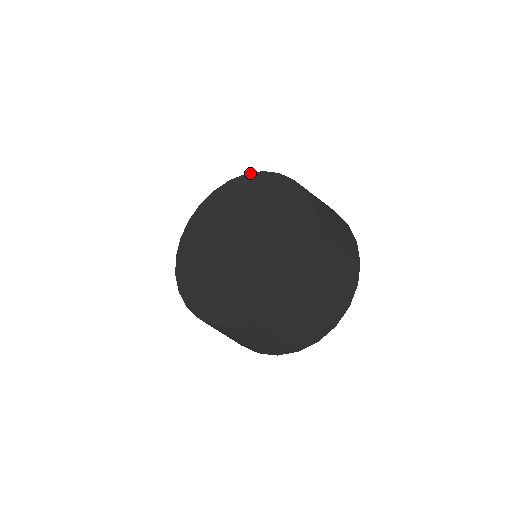
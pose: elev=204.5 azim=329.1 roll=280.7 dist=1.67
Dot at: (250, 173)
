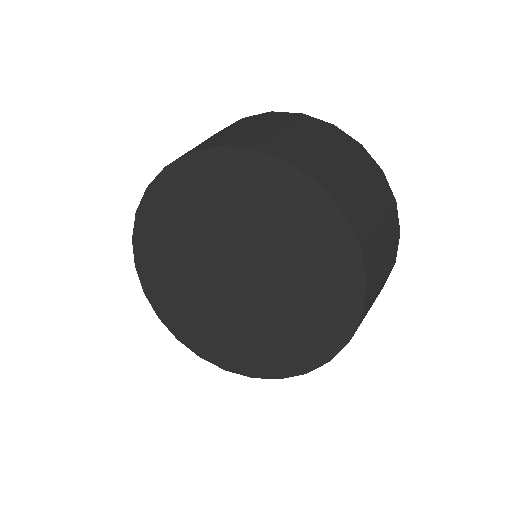
Dot at: (171, 164)
